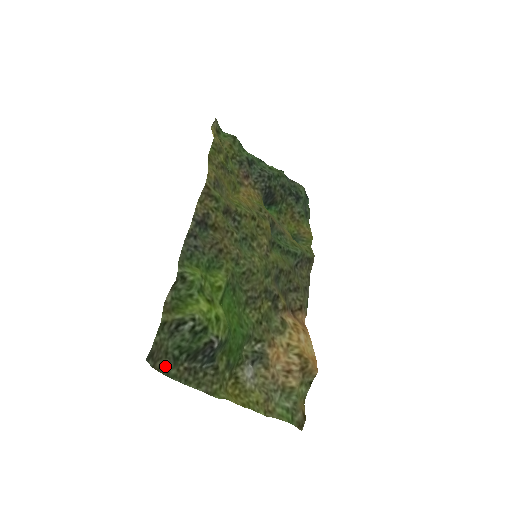
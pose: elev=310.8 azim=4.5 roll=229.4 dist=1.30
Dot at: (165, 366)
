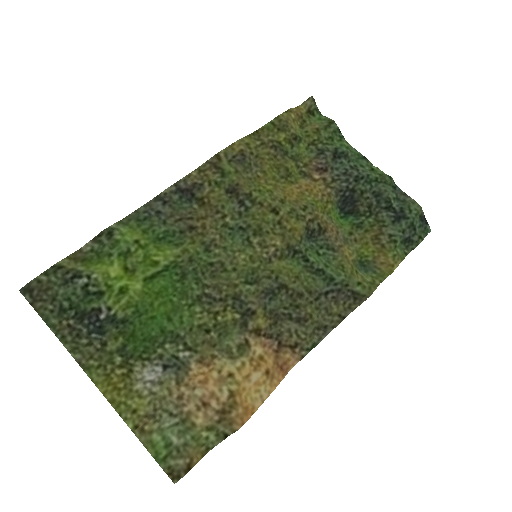
Dot at: (47, 311)
